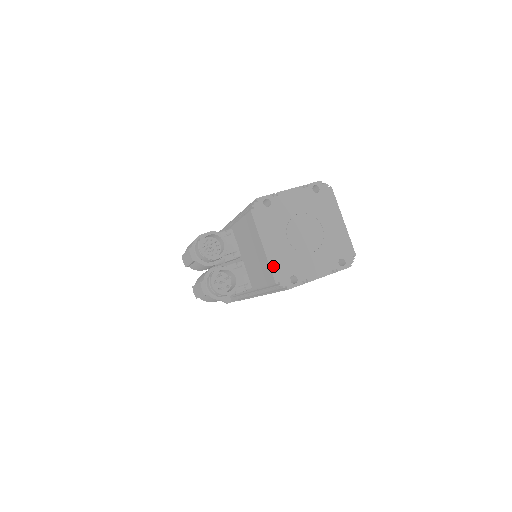
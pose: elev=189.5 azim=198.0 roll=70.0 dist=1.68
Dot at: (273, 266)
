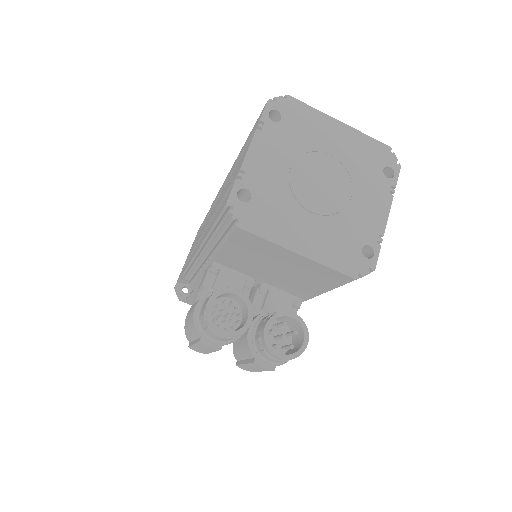
Dot at: (333, 264)
